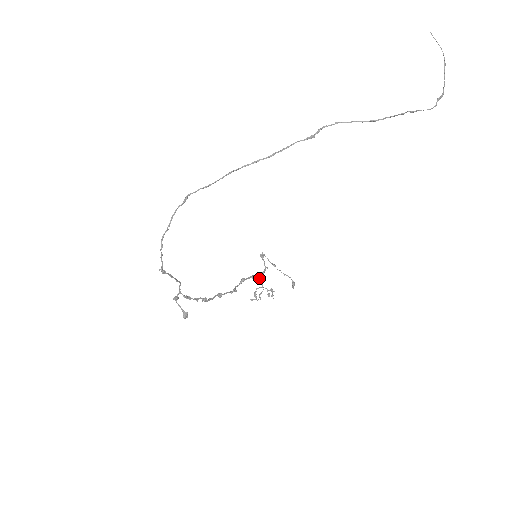
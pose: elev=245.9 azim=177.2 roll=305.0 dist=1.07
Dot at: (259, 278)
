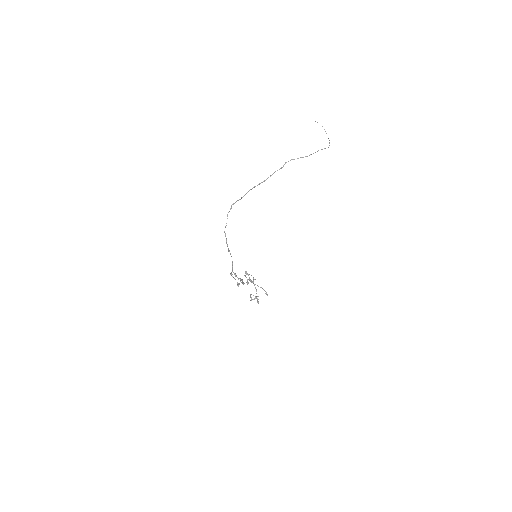
Dot at: (253, 281)
